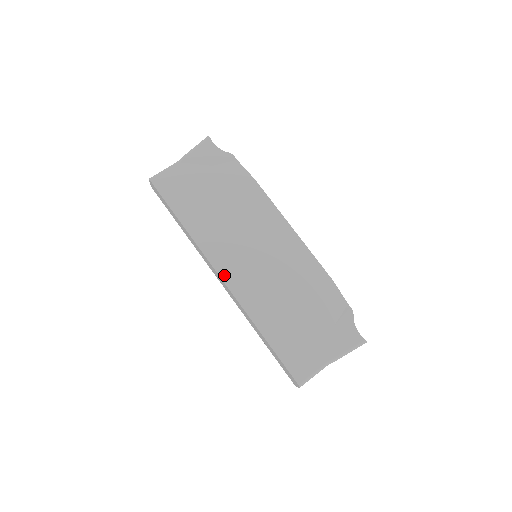
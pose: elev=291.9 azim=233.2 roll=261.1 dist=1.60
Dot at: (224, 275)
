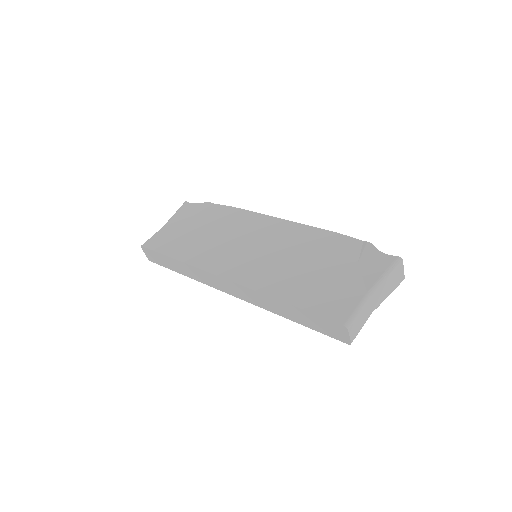
Dot at: (225, 275)
